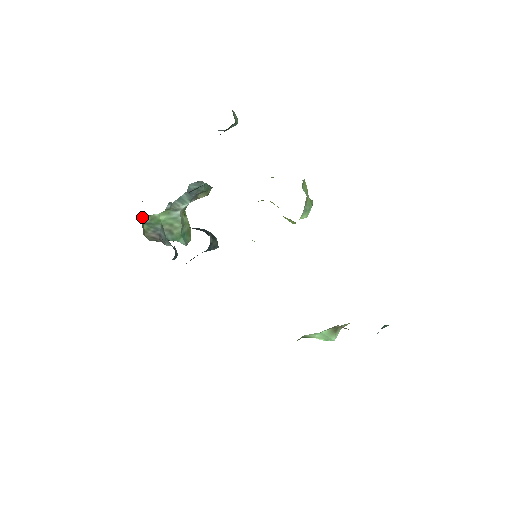
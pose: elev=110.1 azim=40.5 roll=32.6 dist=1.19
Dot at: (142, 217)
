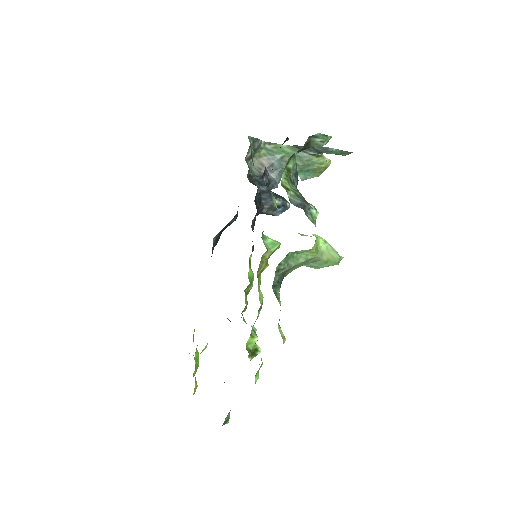
Dot at: (264, 143)
